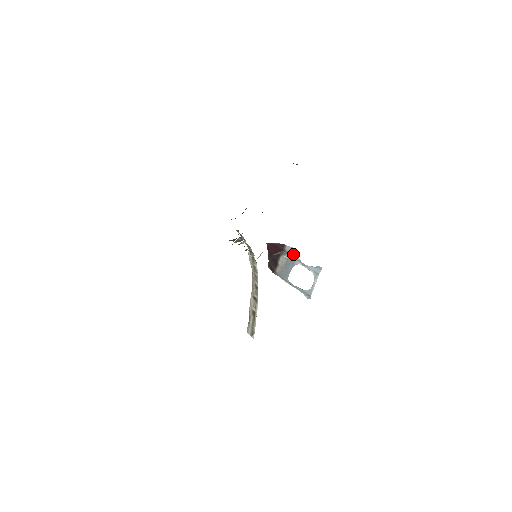
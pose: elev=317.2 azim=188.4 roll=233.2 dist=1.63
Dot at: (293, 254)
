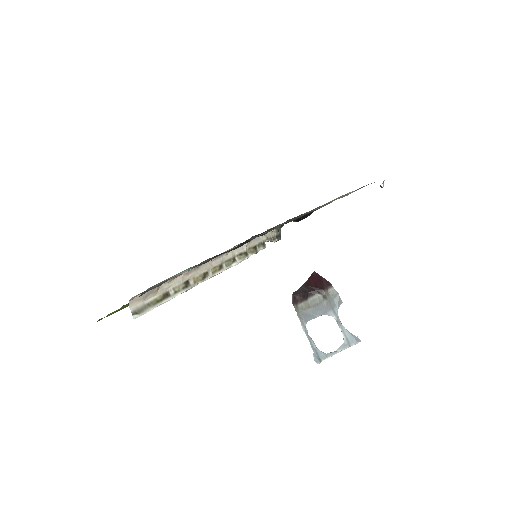
Dot at: (334, 301)
